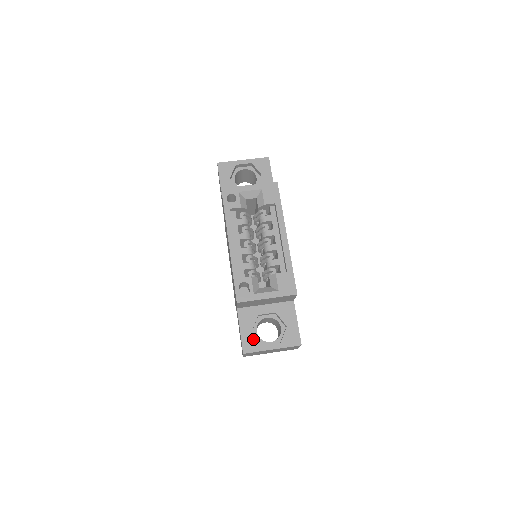
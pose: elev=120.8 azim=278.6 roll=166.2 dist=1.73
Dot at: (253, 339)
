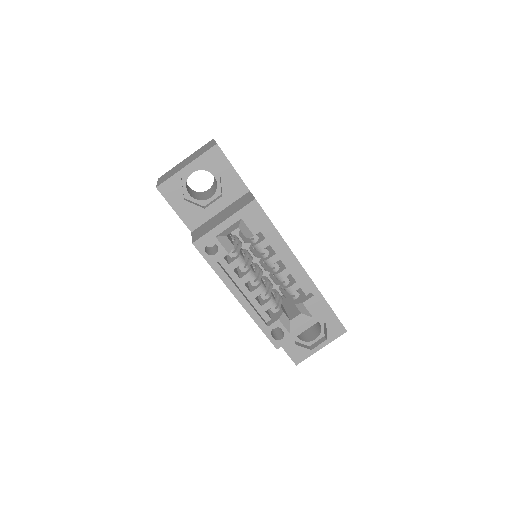
Dot at: (299, 350)
